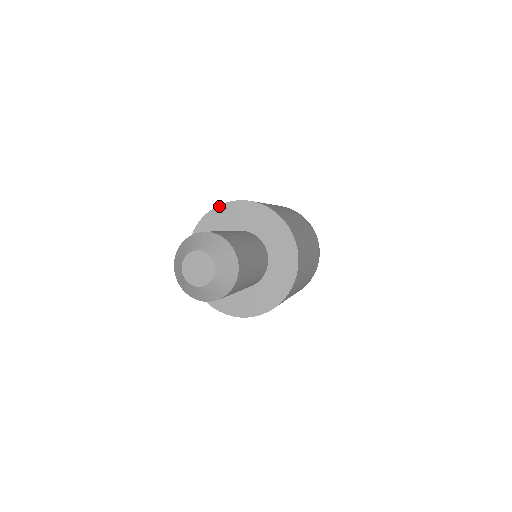
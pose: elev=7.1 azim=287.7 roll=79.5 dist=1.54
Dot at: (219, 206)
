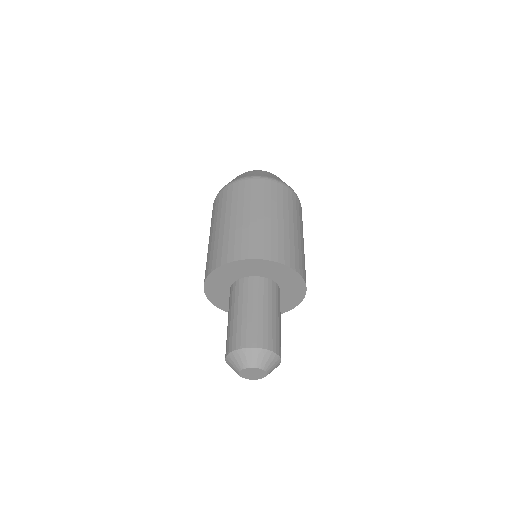
Dot at: (233, 262)
